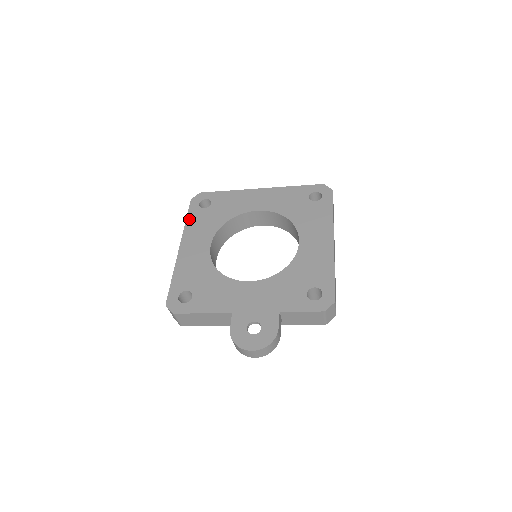
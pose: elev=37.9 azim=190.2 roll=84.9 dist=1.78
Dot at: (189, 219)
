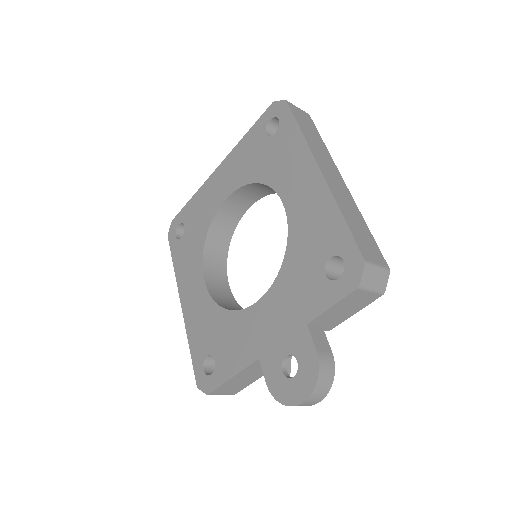
Dot at: (175, 262)
